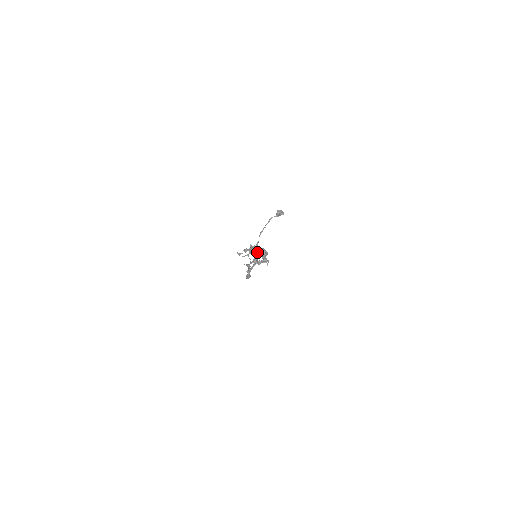
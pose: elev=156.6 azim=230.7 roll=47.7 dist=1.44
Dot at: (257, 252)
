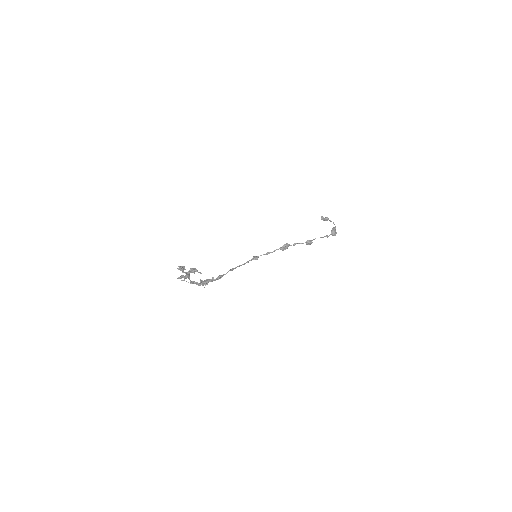
Dot at: (189, 278)
